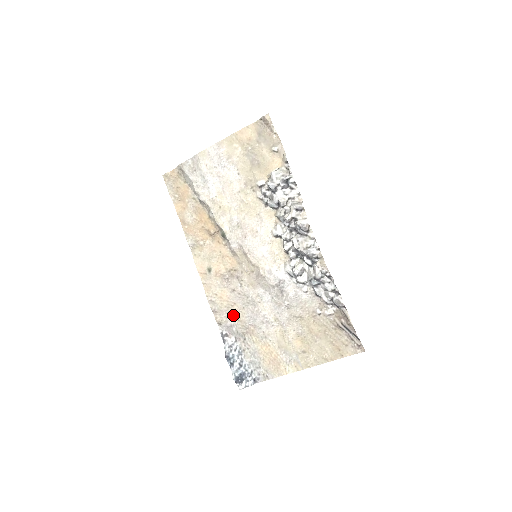
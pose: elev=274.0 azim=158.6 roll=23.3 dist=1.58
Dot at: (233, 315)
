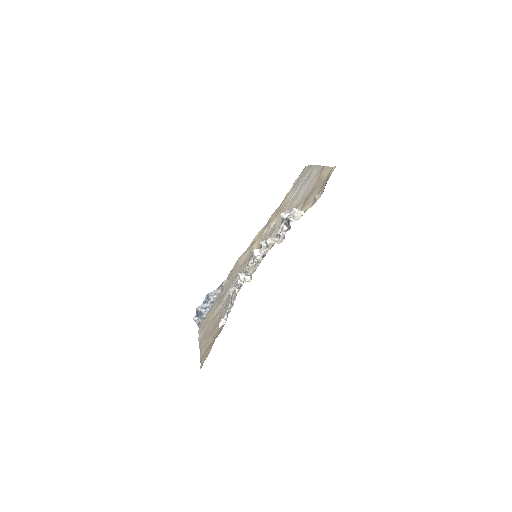
Dot at: occluded
